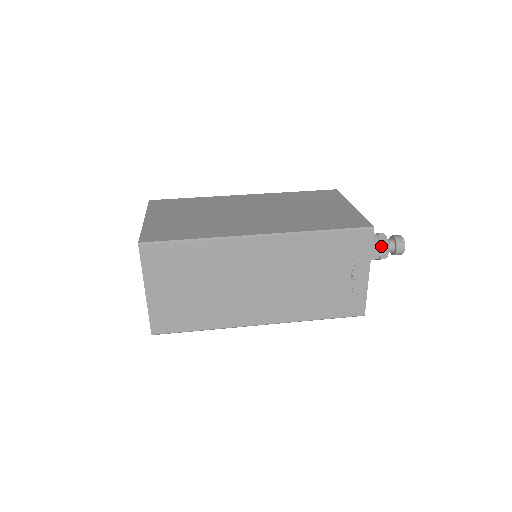
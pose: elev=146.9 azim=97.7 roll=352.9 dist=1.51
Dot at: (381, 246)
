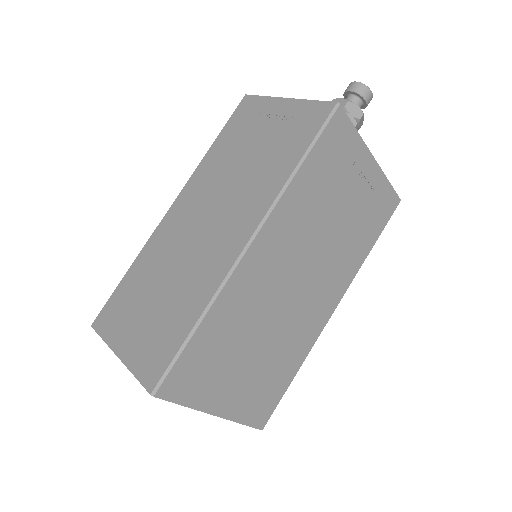
Dot at: occluded
